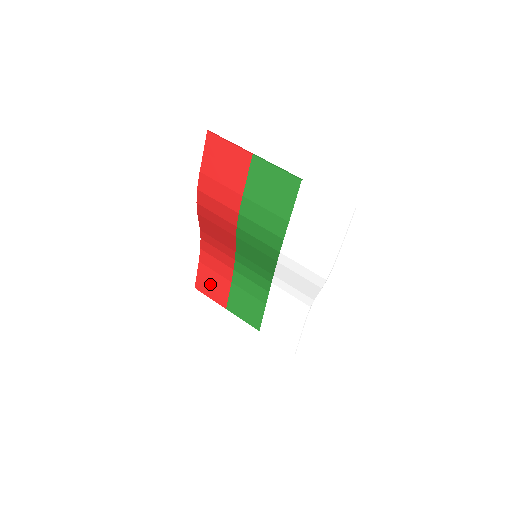
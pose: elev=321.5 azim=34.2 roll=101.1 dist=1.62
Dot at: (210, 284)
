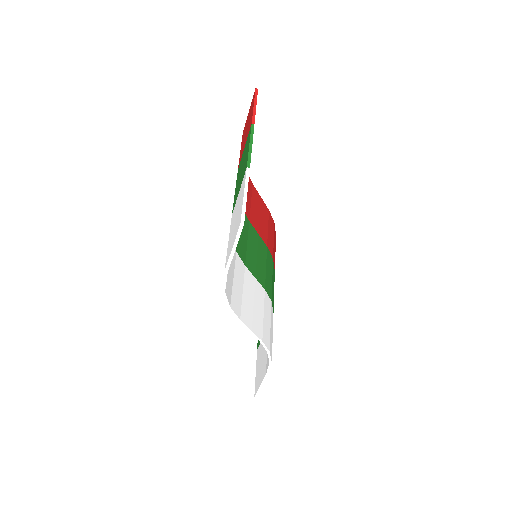
Dot at: occluded
